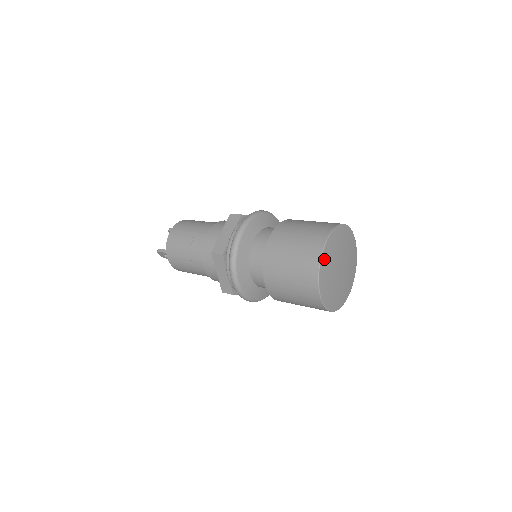
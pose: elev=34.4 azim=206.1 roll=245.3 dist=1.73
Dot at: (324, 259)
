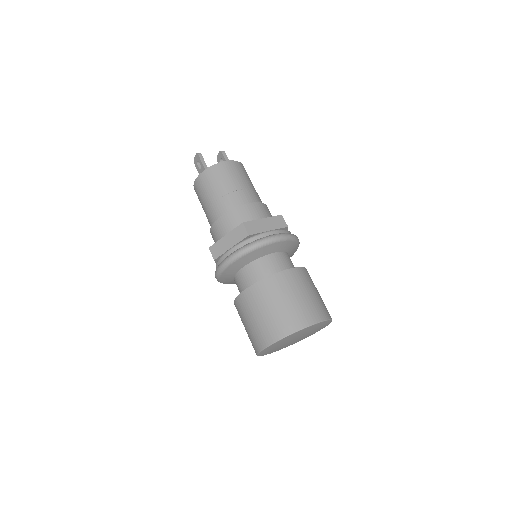
Dot at: (303, 330)
